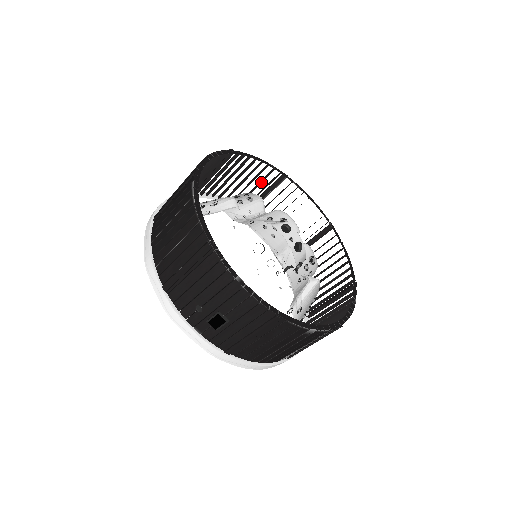
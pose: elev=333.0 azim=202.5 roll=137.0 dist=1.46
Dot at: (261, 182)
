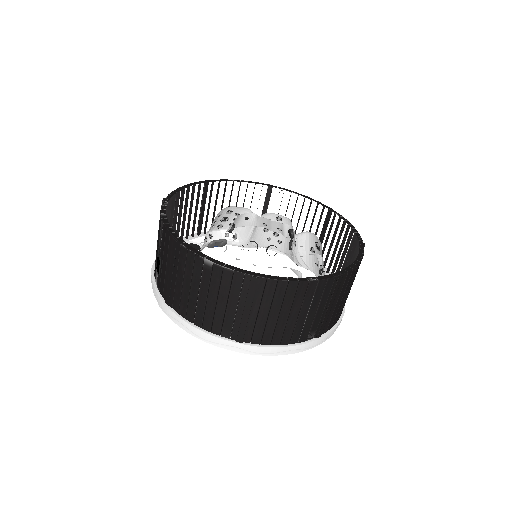
Dot at: (312, 220)
